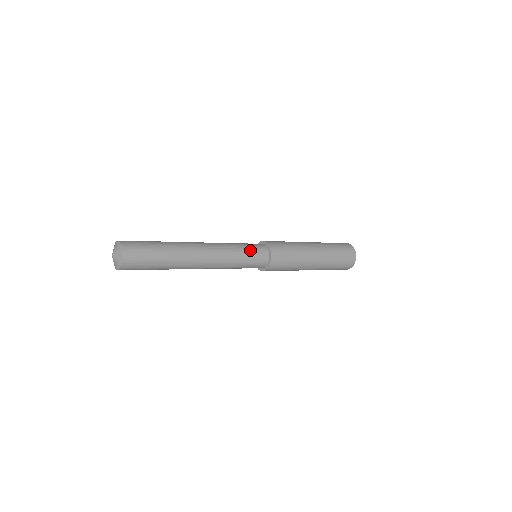
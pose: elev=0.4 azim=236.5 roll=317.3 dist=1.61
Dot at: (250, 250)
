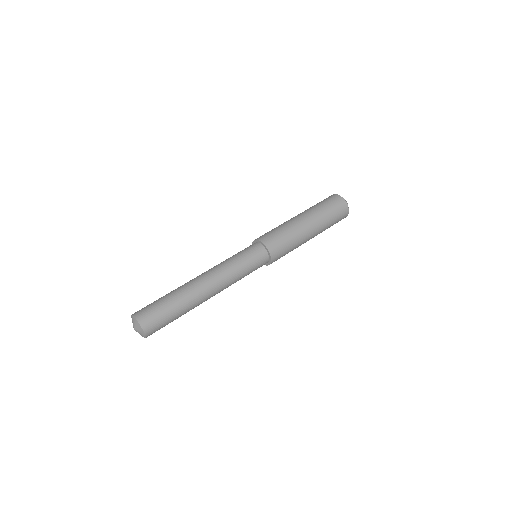
Dot at: occluded
